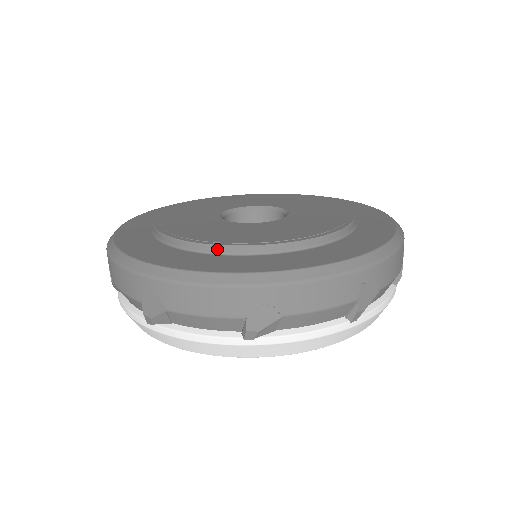
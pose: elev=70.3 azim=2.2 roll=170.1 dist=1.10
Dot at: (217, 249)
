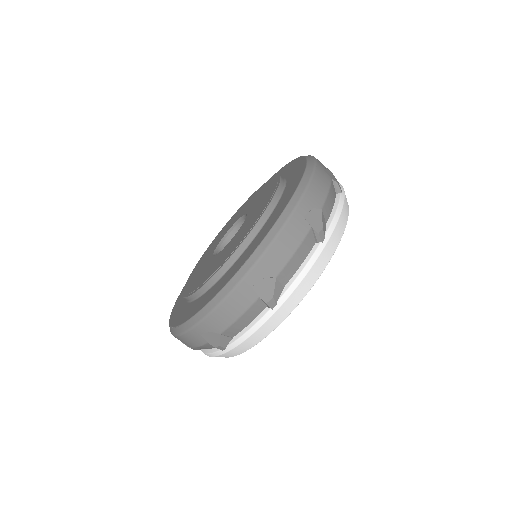
Dot at: (252, 234)
